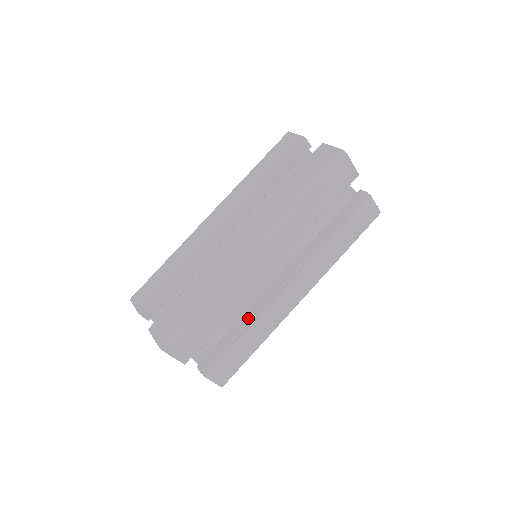
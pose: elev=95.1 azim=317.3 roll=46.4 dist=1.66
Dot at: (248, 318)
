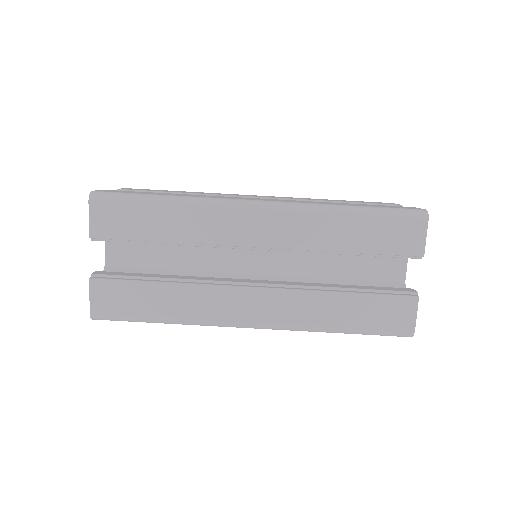
Dot at: occluded
